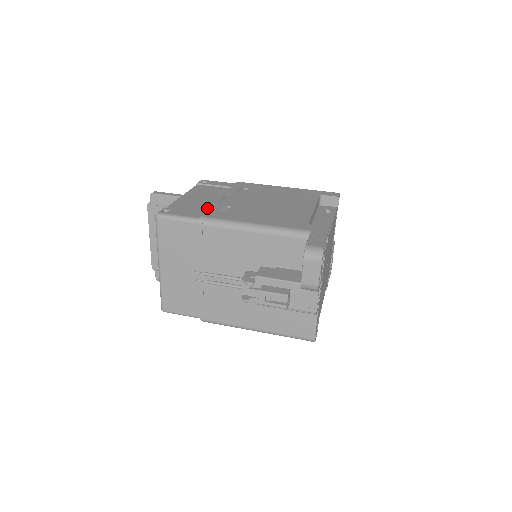
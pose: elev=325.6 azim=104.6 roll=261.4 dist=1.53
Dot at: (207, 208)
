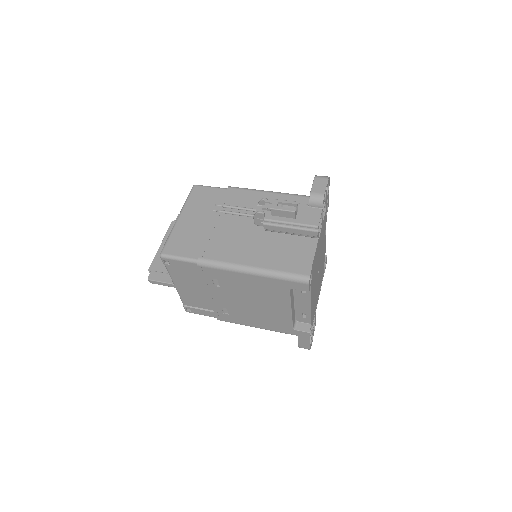
Dot at: occluded
